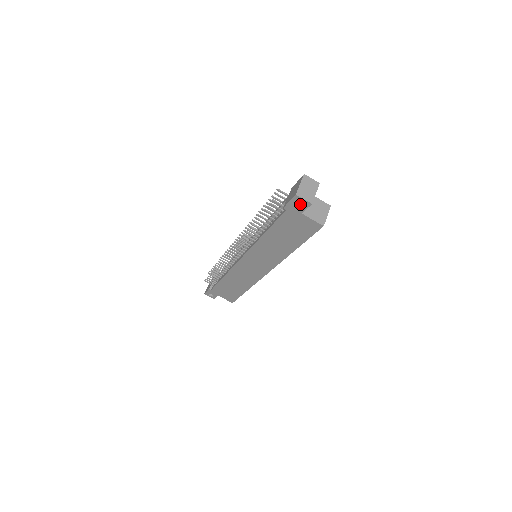
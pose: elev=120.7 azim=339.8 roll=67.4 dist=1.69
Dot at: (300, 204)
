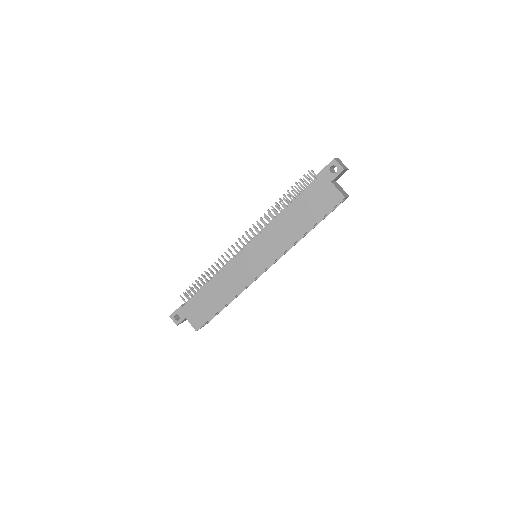
Dot at: (332, 173)
